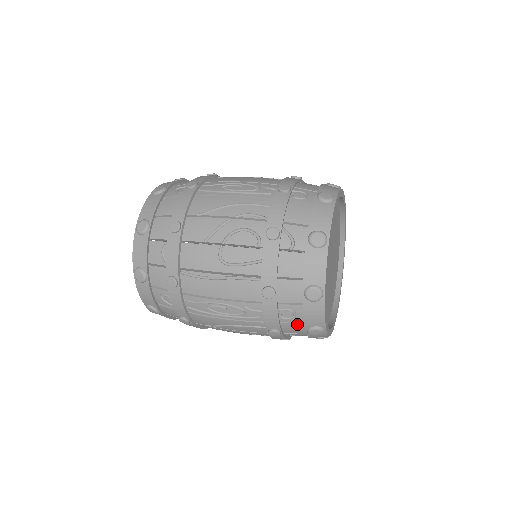
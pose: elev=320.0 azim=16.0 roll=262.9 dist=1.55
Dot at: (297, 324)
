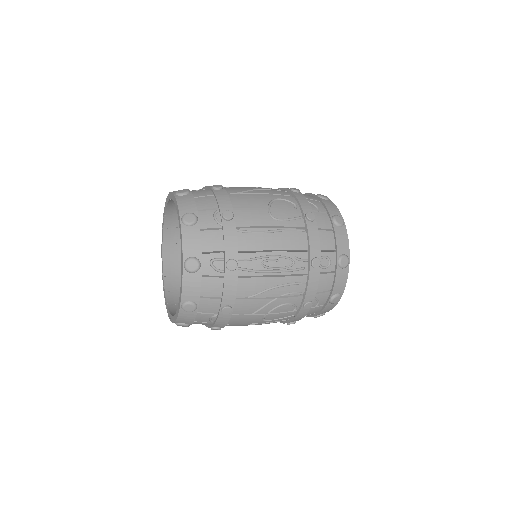
Dot at: occluded
